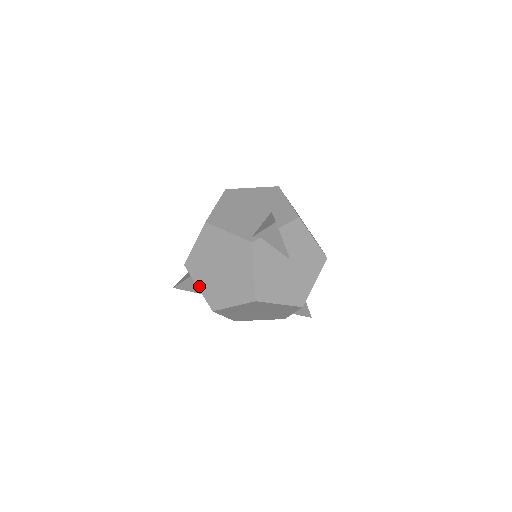
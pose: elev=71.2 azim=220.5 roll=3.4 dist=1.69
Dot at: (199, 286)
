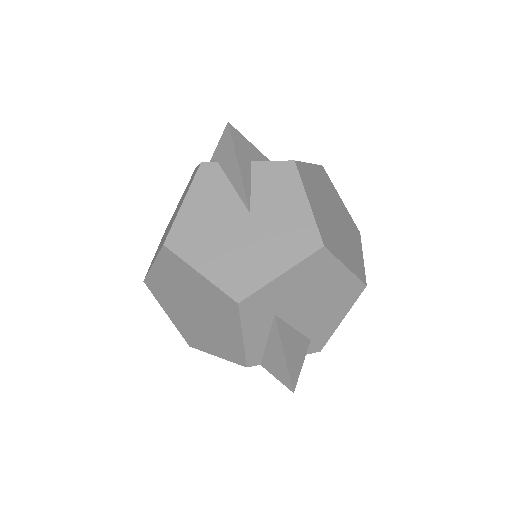
Dot at: (156, 251)
